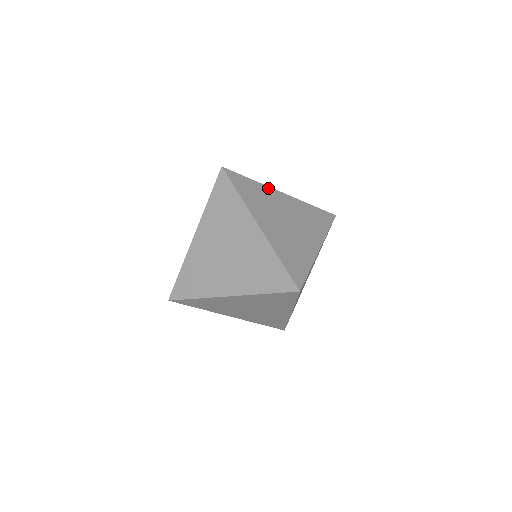
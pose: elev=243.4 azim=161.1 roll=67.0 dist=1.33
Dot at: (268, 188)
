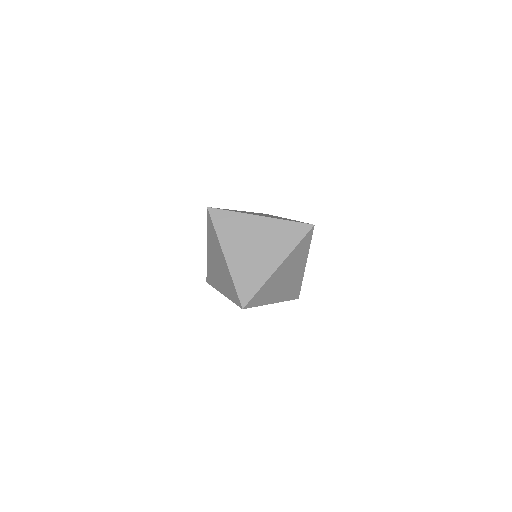
Dot at: occluded
